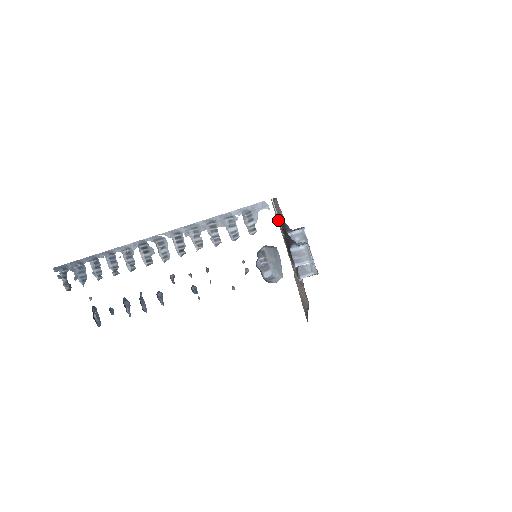
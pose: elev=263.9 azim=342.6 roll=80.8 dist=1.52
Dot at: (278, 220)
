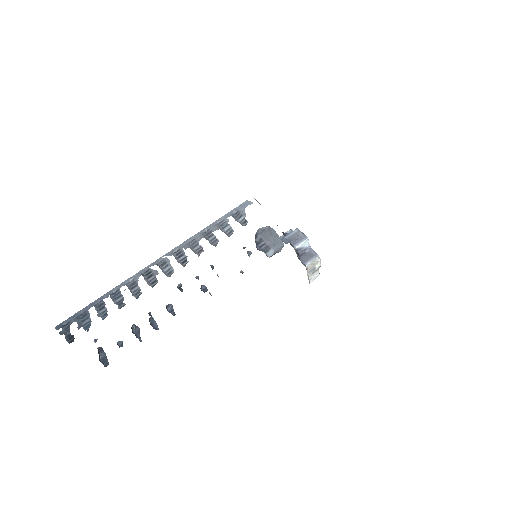
Dot at: occluded
